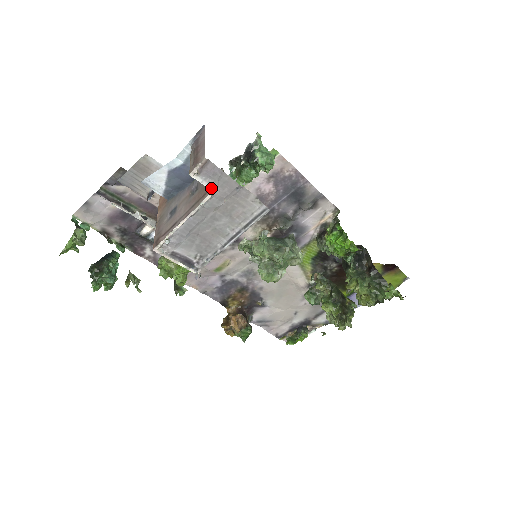
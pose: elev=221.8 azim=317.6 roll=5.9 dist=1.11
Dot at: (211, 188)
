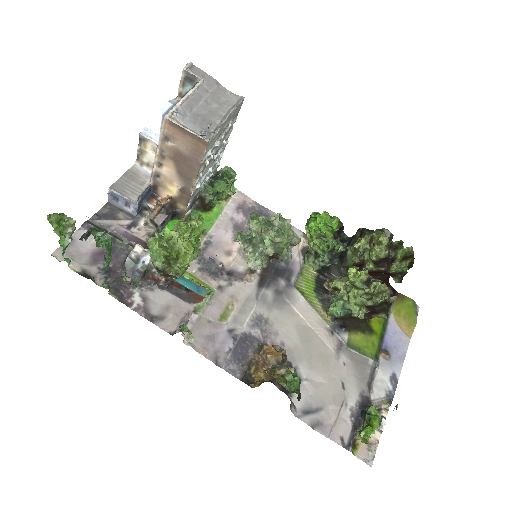
Dot at: (199, 78)
